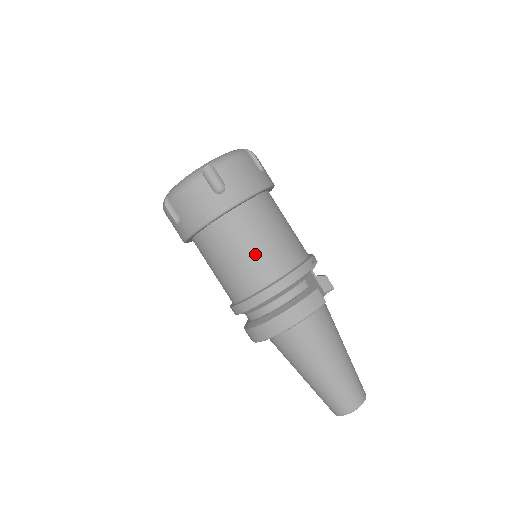
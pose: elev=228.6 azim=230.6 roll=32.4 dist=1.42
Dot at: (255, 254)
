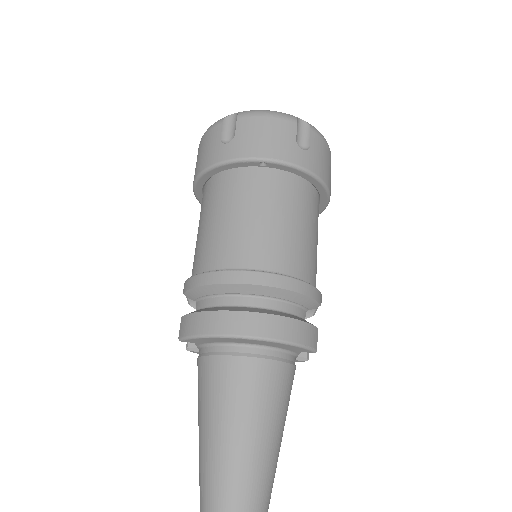
Dot at: (286, 232)
